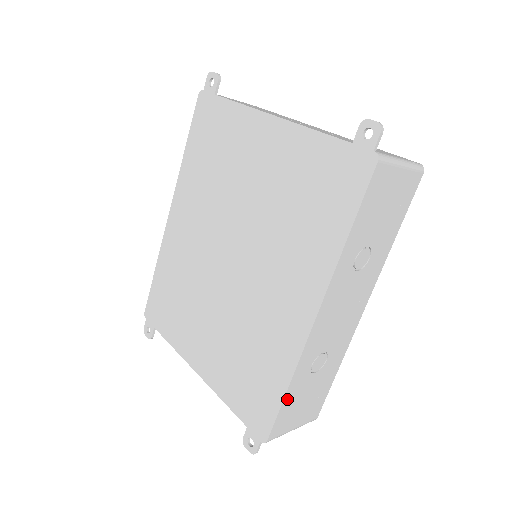
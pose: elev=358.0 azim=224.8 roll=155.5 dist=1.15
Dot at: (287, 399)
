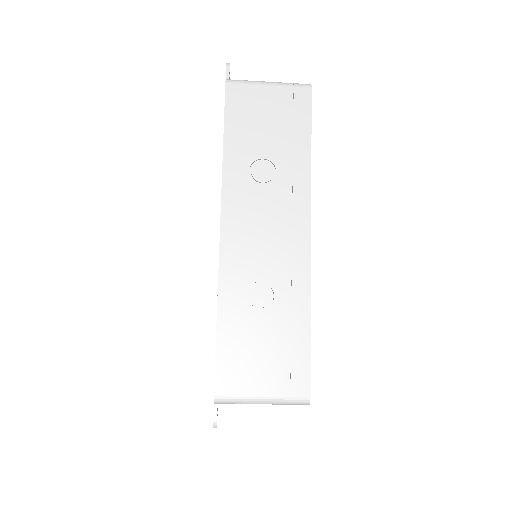
Dot at: (223, 336)
